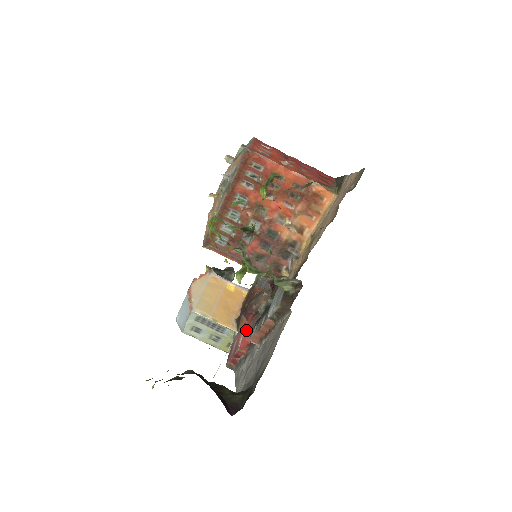
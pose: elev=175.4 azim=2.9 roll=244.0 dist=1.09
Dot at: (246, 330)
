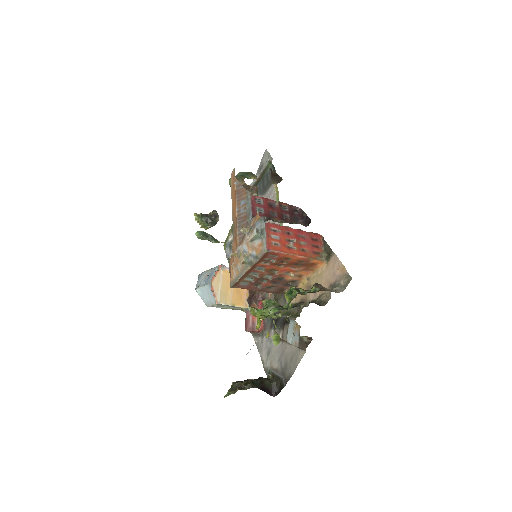
Dot at: occluded
